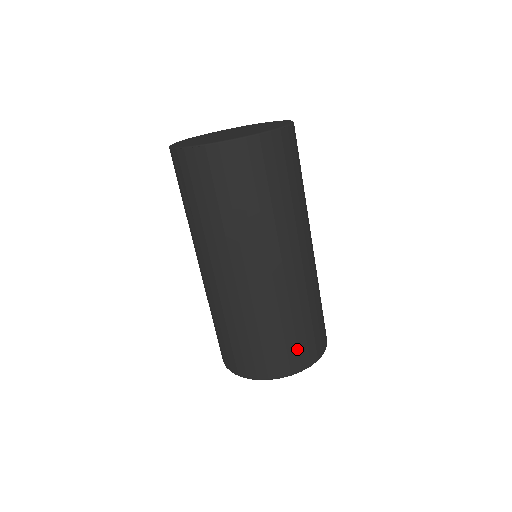
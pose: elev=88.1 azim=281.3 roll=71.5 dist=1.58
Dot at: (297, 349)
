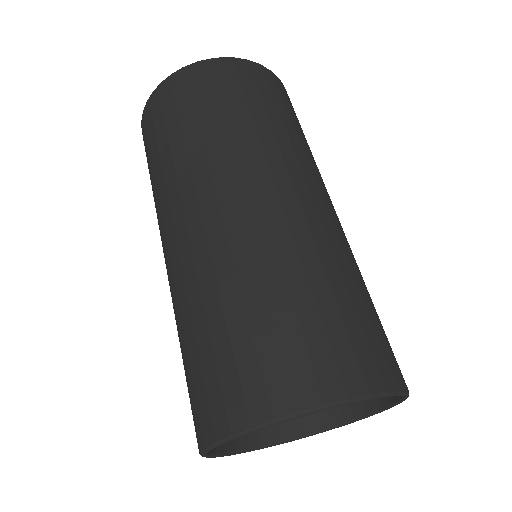
Dot at: (348, 341)
